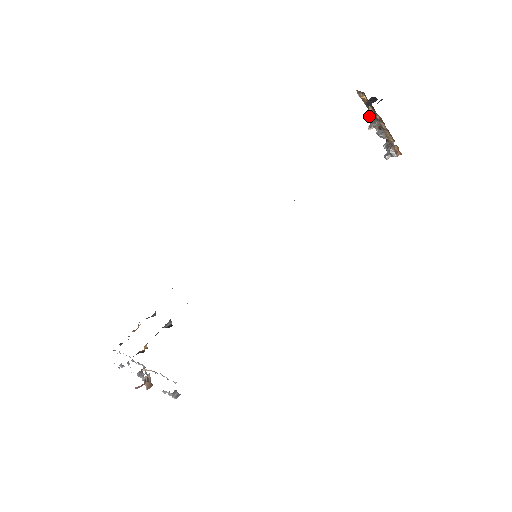
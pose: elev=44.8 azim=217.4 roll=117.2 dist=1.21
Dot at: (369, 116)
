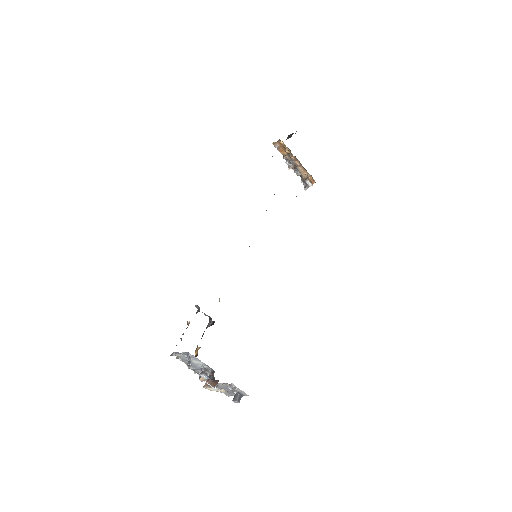
Dot at: (286, 160)
